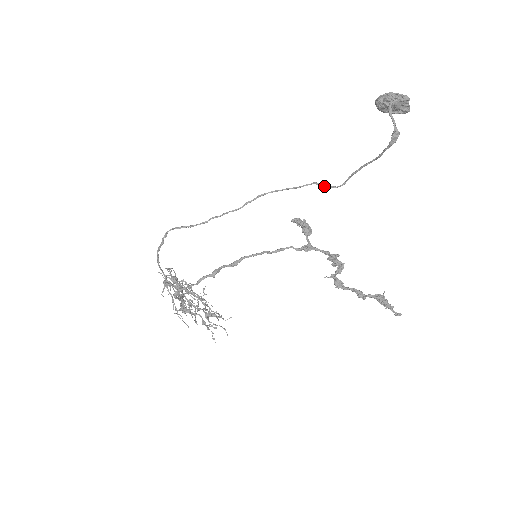
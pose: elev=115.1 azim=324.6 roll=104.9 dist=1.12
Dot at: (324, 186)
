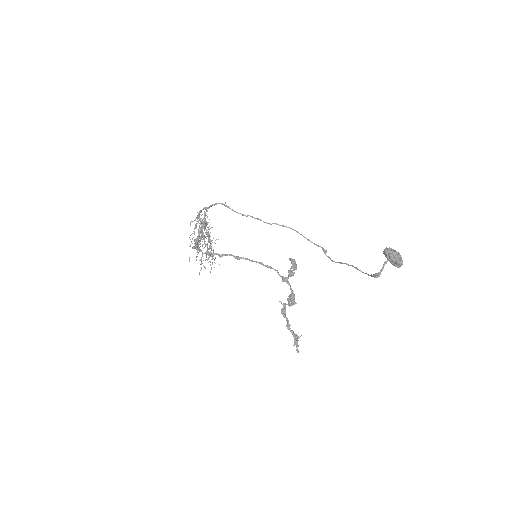
Dot at: (325, 253)
